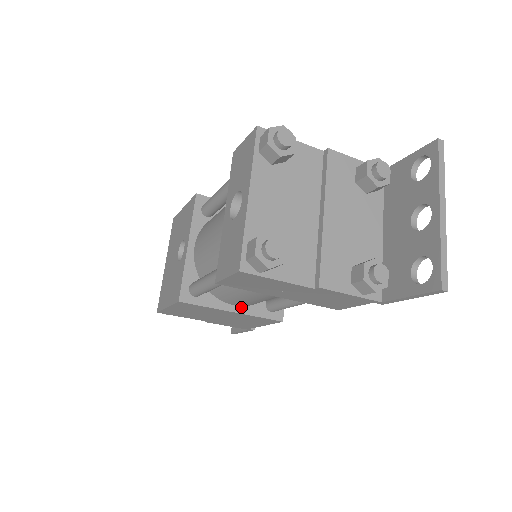
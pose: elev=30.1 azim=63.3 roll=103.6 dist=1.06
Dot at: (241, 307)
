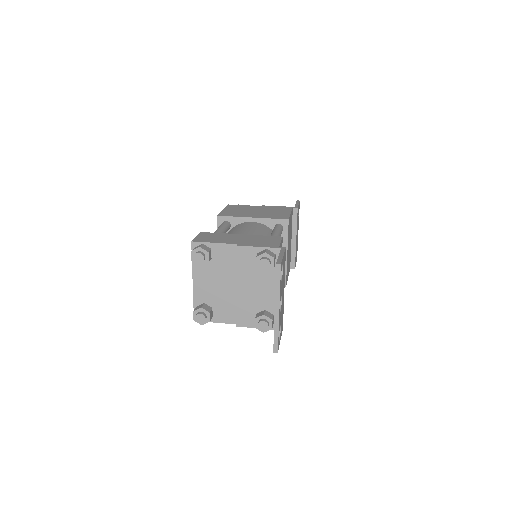
Dot at: occluded
